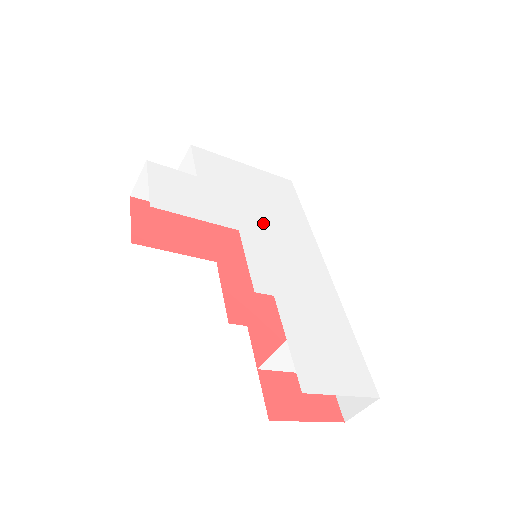
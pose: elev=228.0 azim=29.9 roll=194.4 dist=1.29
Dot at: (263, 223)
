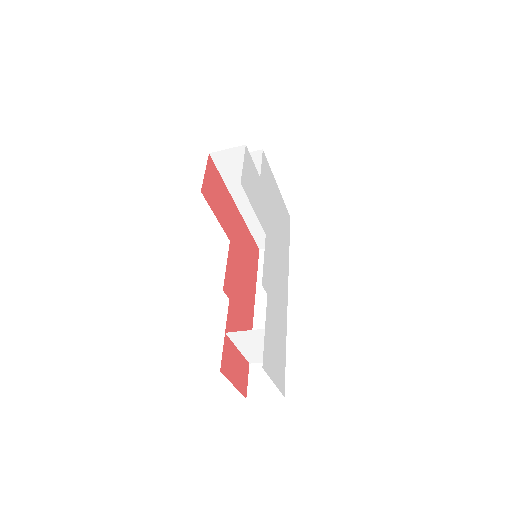
Dot at: (275, 239)
